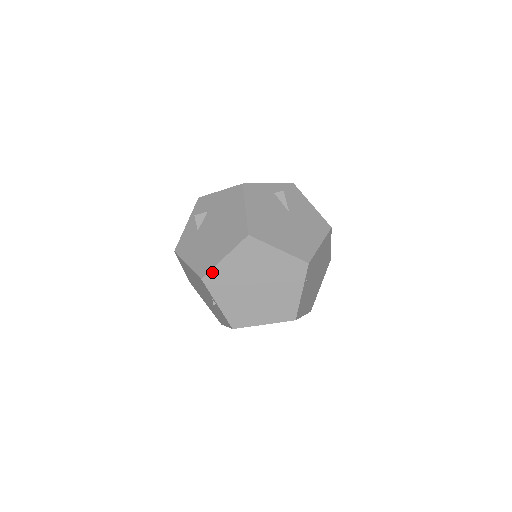
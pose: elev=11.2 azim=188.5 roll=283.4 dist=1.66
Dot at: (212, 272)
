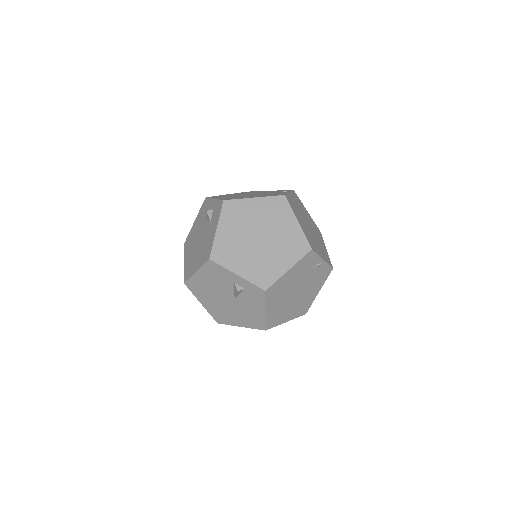
Dot at: occluded
